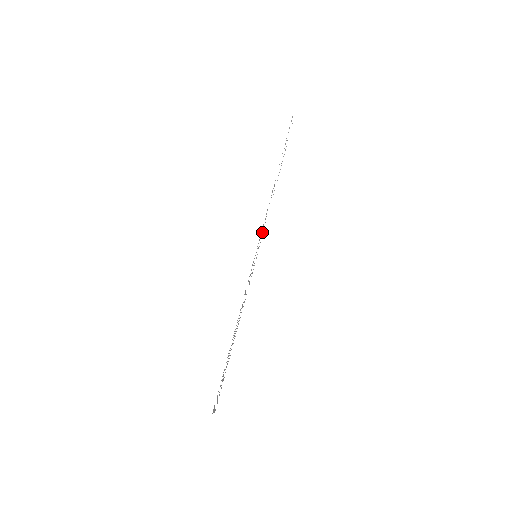
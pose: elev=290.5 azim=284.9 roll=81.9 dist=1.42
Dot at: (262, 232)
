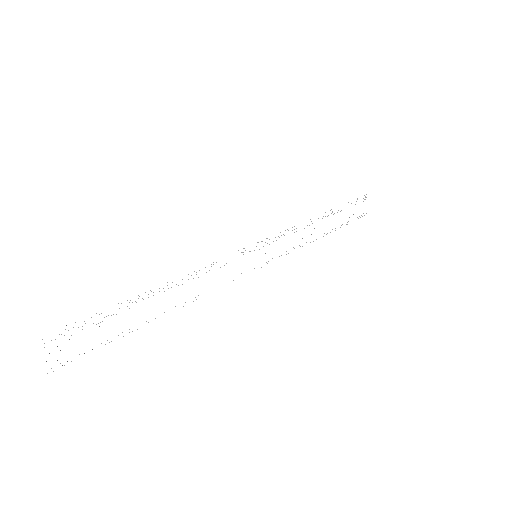
Dot at: occluded
